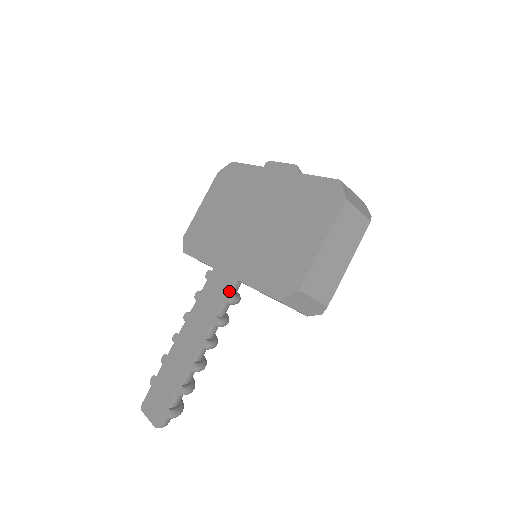
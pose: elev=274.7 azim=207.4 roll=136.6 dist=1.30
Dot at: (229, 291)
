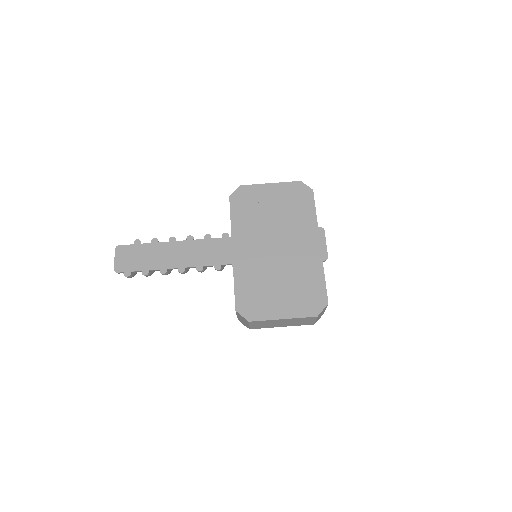
Dot at: (223, 264)
